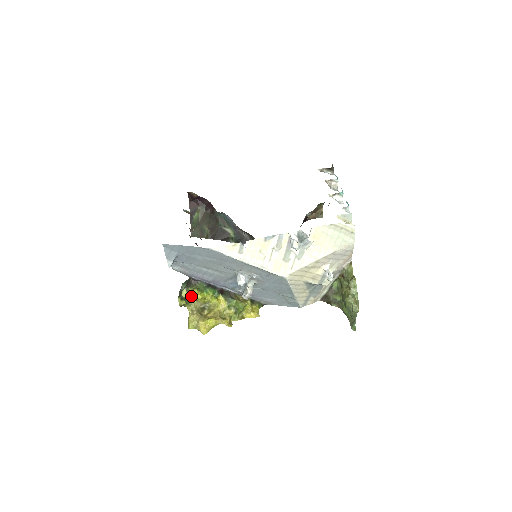
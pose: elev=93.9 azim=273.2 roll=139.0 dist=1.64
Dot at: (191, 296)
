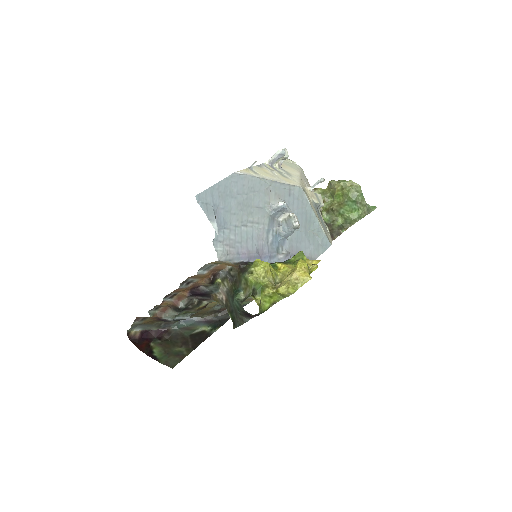
Dot at: (259, 269)
